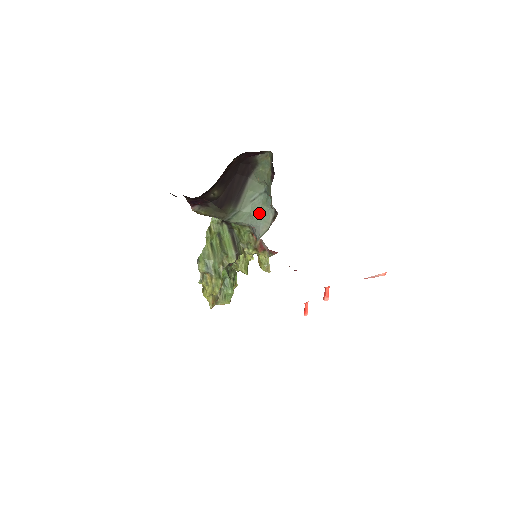
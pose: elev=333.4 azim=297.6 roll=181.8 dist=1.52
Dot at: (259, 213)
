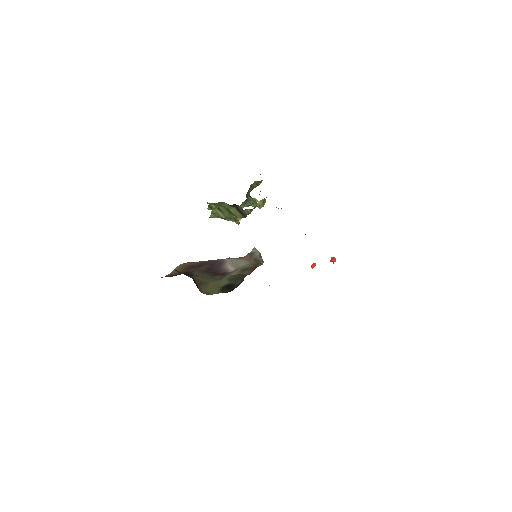
Dot at: occluded
